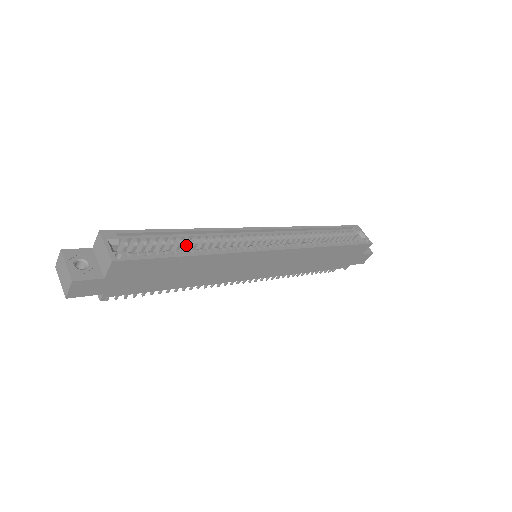
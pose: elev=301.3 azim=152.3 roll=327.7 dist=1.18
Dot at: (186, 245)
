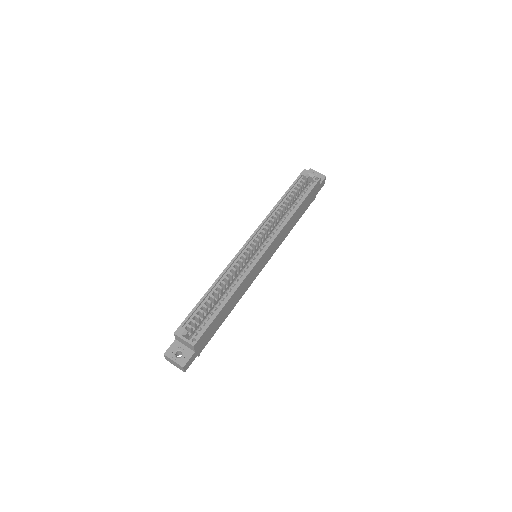
Dot at: (217, 295)
